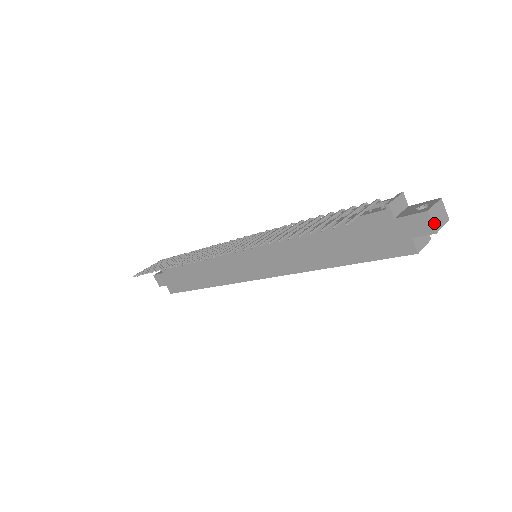
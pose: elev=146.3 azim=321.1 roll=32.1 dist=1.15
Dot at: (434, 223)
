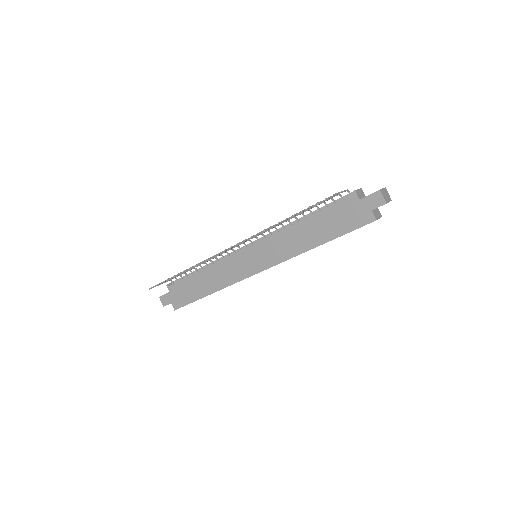
Dot at: (384, 198)
